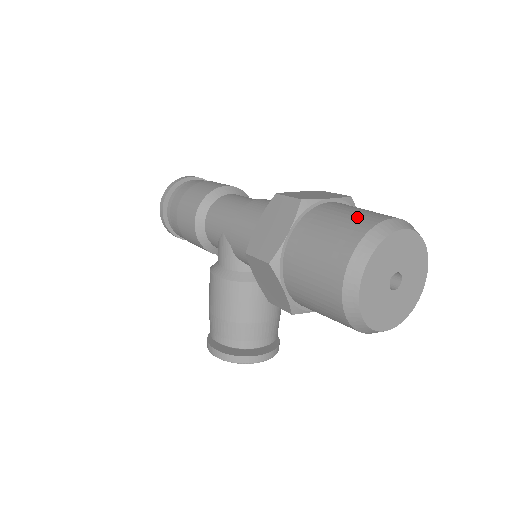
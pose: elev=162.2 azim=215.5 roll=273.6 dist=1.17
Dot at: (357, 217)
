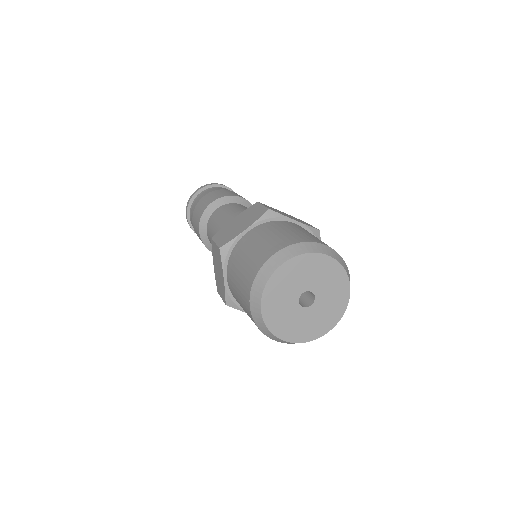
Dot at: (251, 260)
